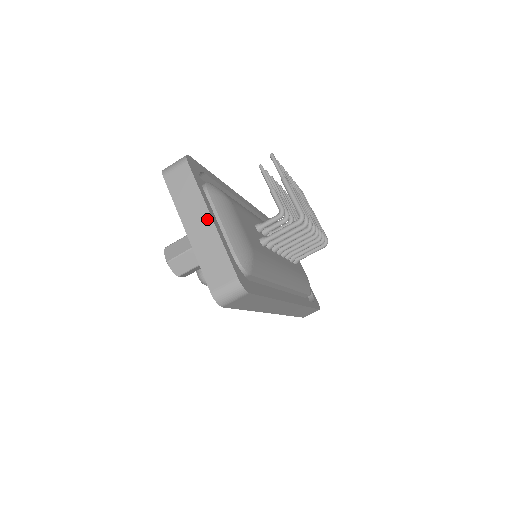
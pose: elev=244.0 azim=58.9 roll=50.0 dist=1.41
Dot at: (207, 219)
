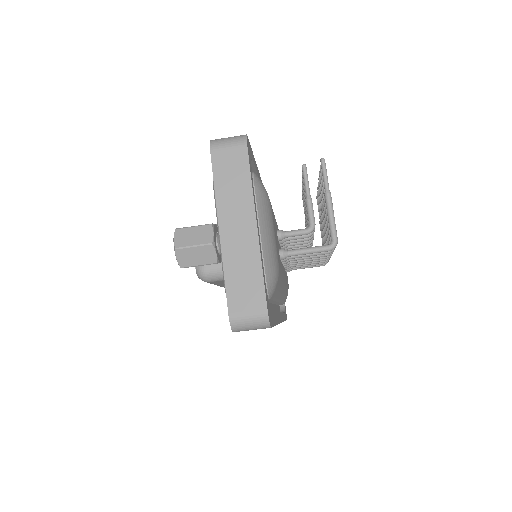
Dot at: (251, 225)
